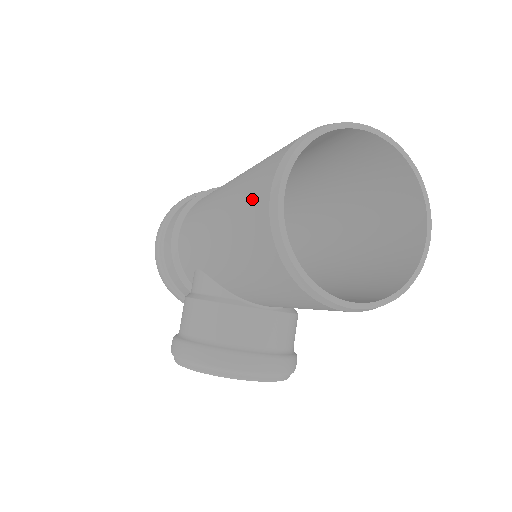
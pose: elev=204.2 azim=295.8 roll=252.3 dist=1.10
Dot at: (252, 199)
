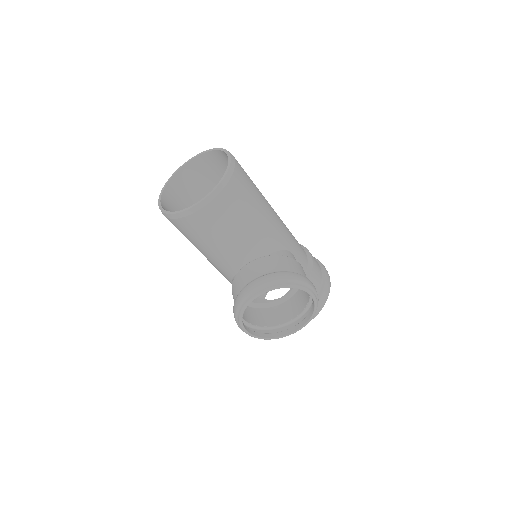
Dot at: occluded
